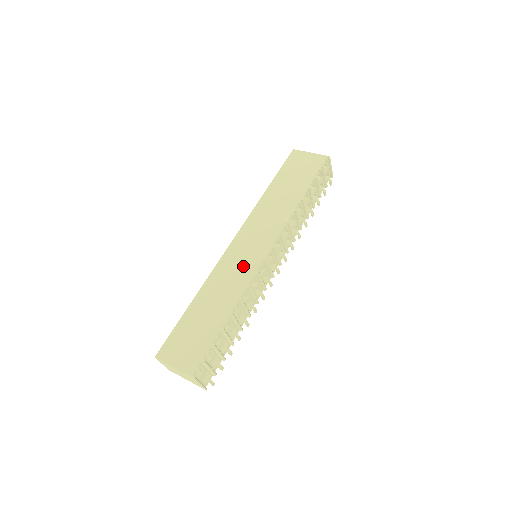
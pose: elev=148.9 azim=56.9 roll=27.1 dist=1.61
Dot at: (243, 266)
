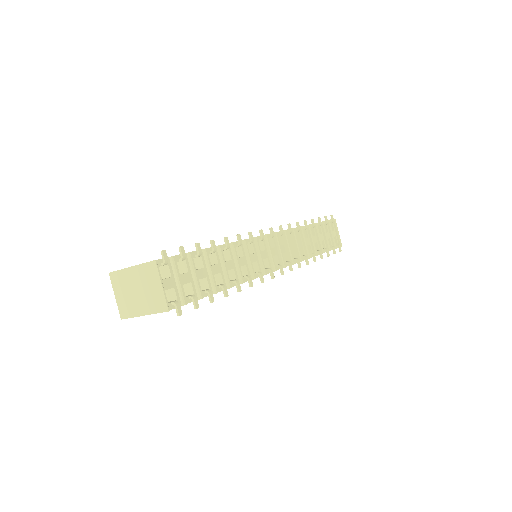
Dot at: occluded
